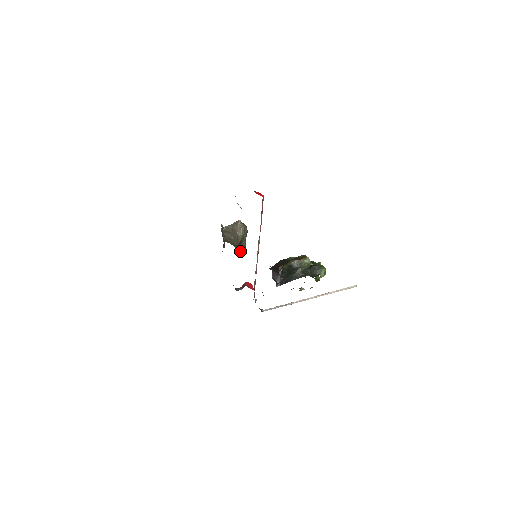
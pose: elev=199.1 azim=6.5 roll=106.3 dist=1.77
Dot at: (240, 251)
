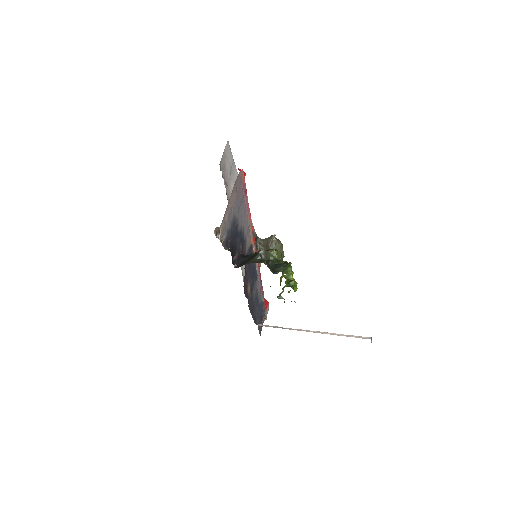
Dot at: occluded
